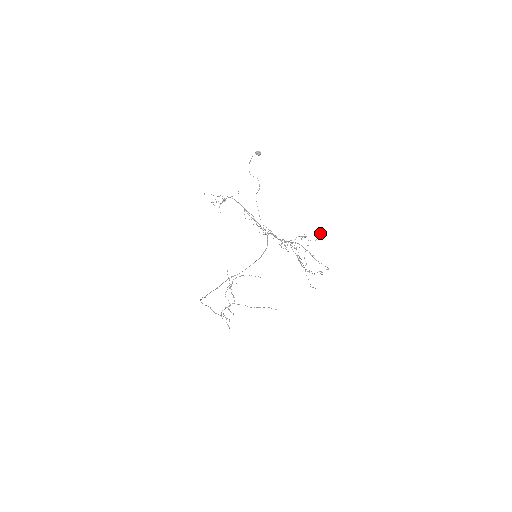
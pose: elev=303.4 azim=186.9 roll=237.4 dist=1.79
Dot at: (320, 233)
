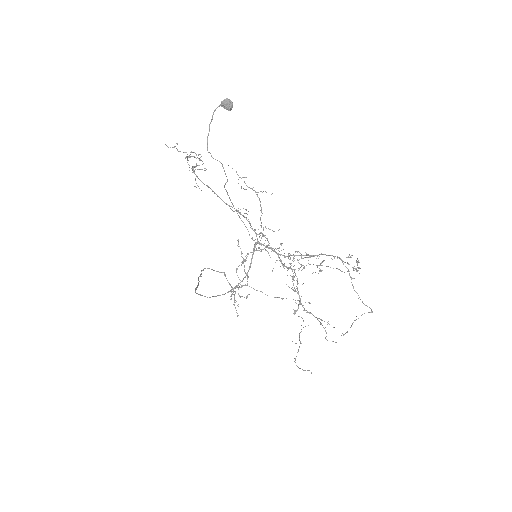
Dot at: (354, 266)
